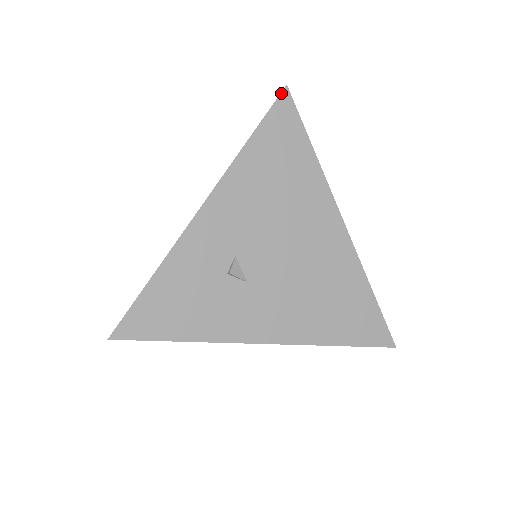
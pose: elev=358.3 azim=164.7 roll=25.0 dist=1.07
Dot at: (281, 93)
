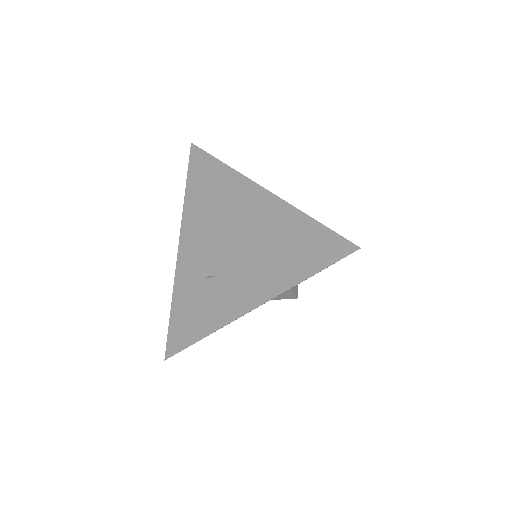
Dot at: (190, 150)
